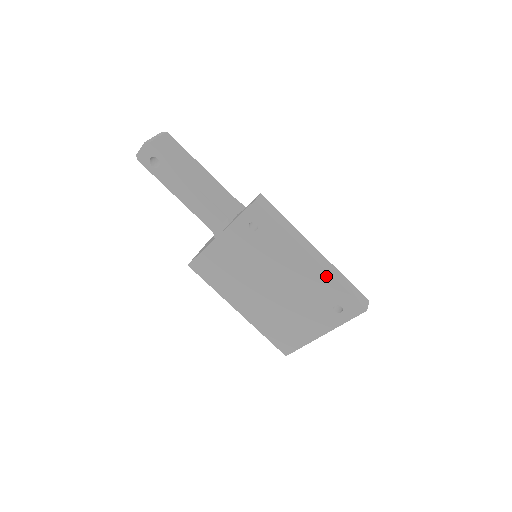
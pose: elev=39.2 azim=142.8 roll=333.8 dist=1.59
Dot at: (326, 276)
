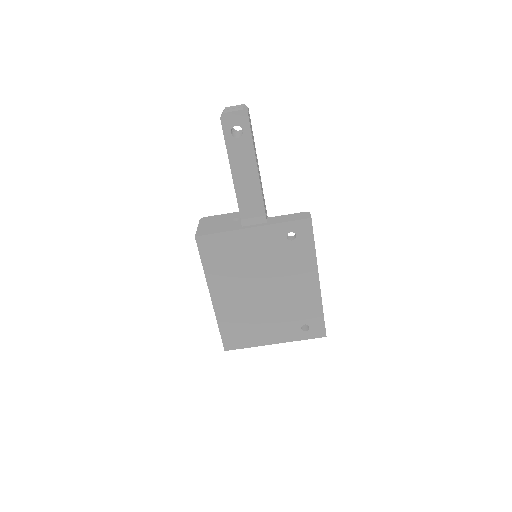
Dot at: (318, 300)
